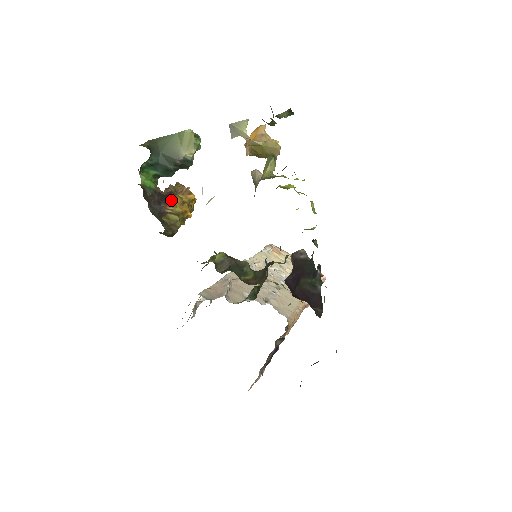
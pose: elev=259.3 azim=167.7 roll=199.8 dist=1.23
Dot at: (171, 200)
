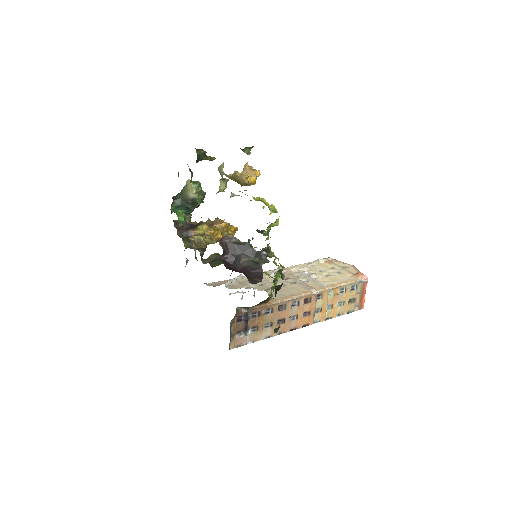
Dot at: (199, 227)
